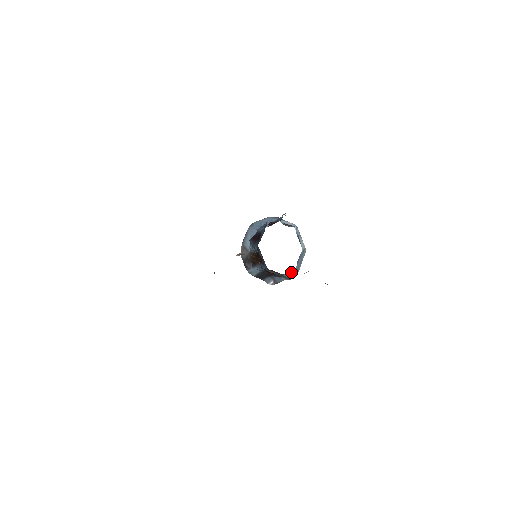
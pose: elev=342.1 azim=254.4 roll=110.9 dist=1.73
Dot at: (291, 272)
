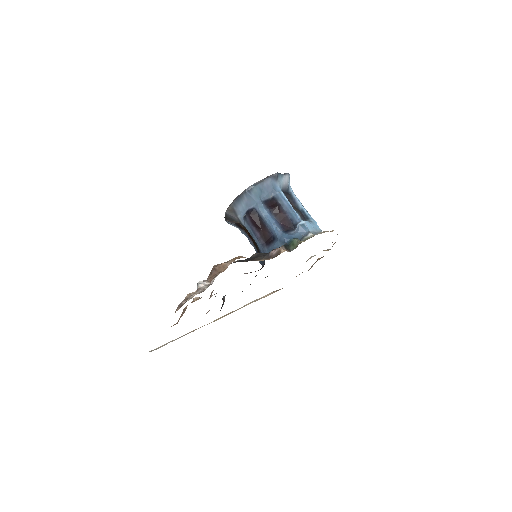
Dot at: occluded
